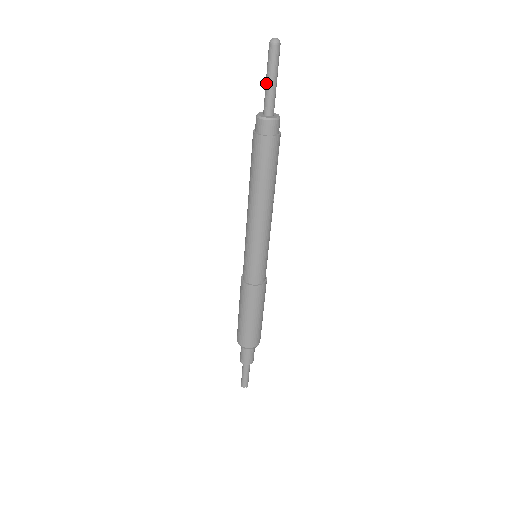
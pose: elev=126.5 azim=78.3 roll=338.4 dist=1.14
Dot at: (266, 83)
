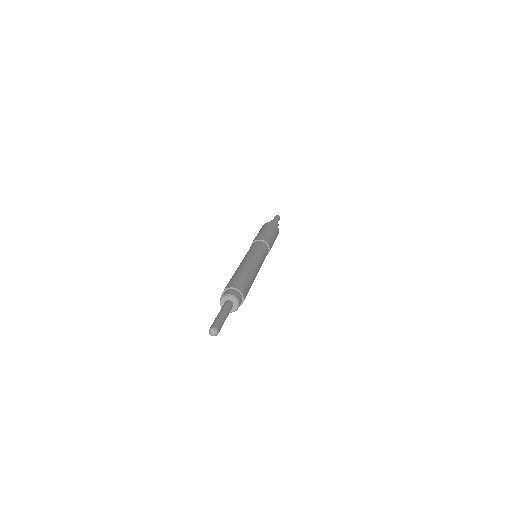
Dot at: occluded
